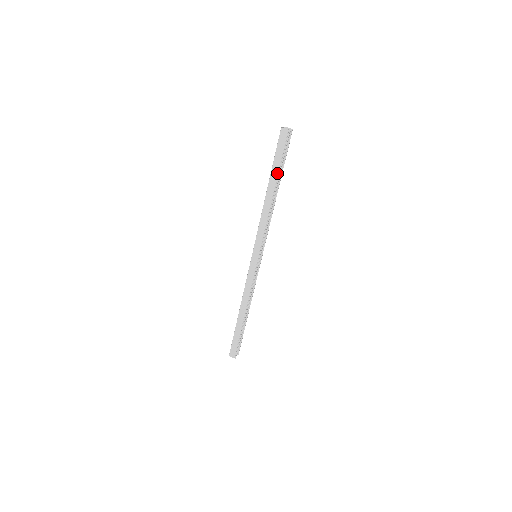
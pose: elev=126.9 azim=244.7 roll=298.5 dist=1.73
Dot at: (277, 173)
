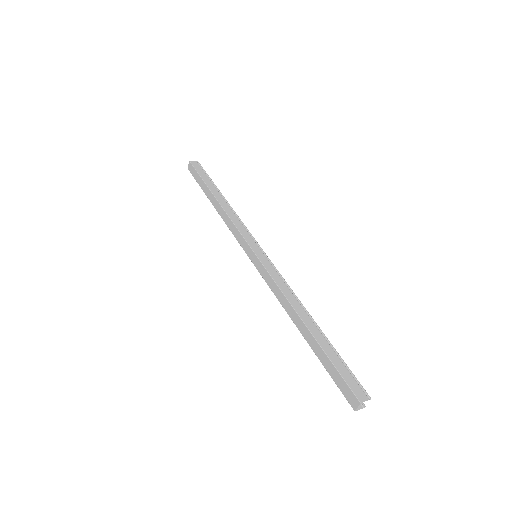
Dot at: (212, 184)
